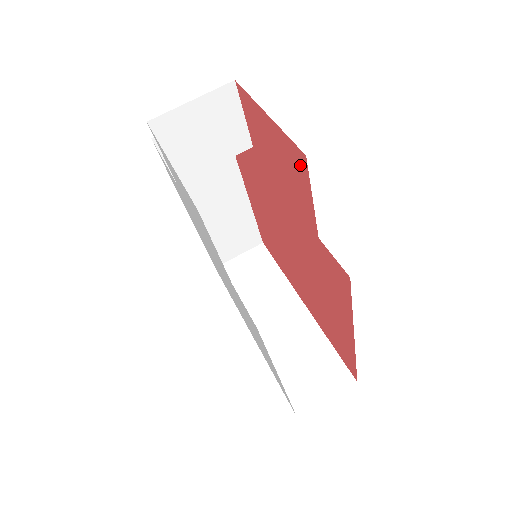
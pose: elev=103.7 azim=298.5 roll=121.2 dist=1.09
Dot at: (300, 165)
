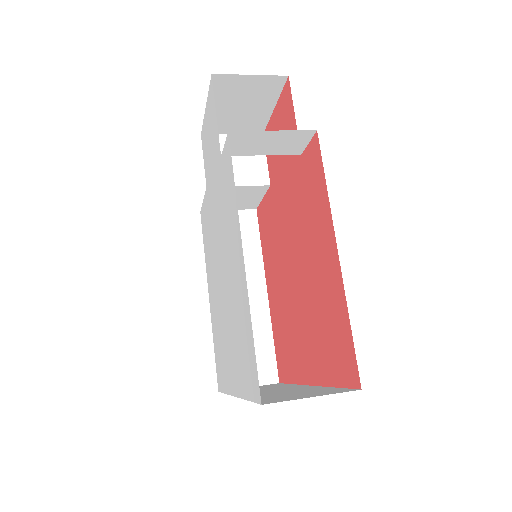
Dot at: (287, 98)
